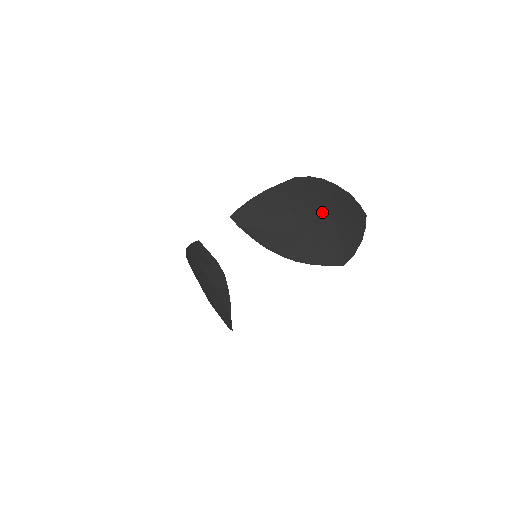
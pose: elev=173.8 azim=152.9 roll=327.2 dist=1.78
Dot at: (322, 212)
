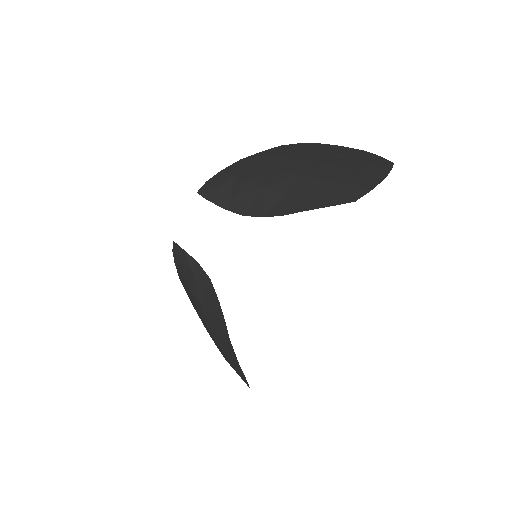
Dot at: (315, 160)
